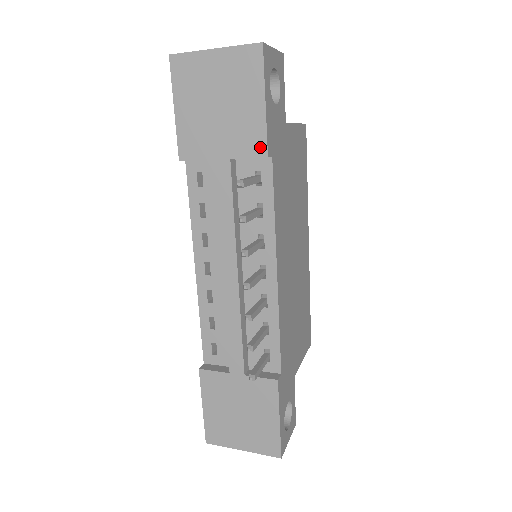
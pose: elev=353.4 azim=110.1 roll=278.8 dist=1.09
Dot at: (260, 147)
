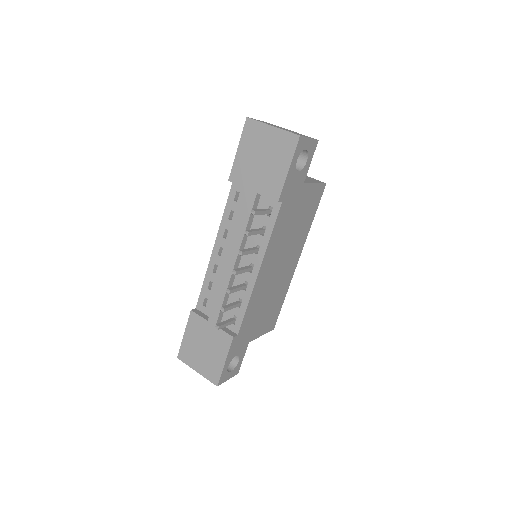
Dot at: (276, 194)
